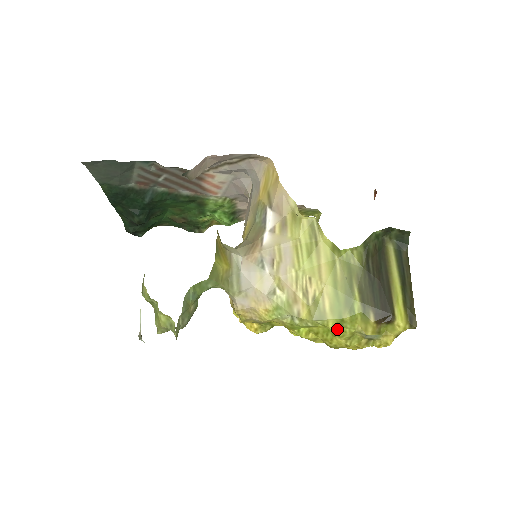
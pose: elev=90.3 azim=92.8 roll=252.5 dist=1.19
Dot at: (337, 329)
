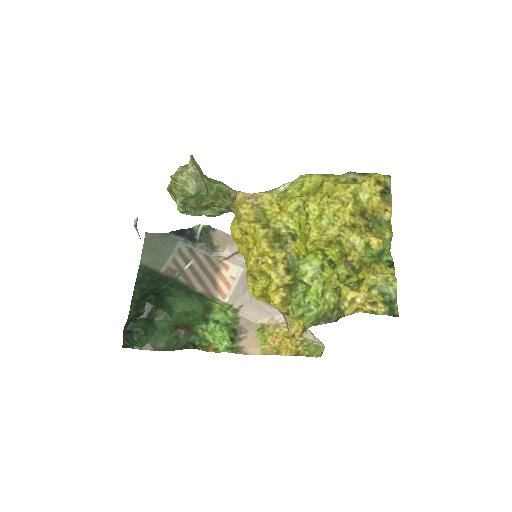
Dot at: (322, 177)
